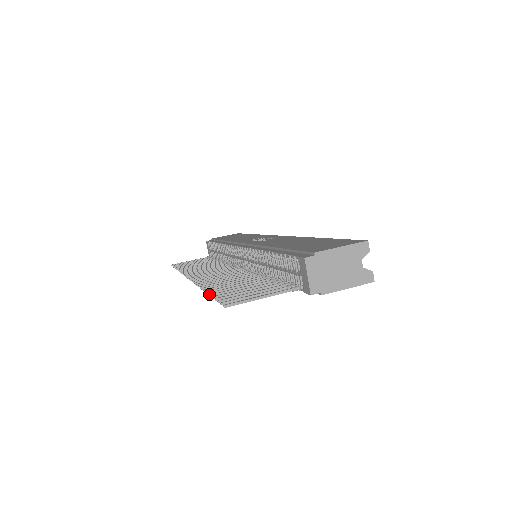
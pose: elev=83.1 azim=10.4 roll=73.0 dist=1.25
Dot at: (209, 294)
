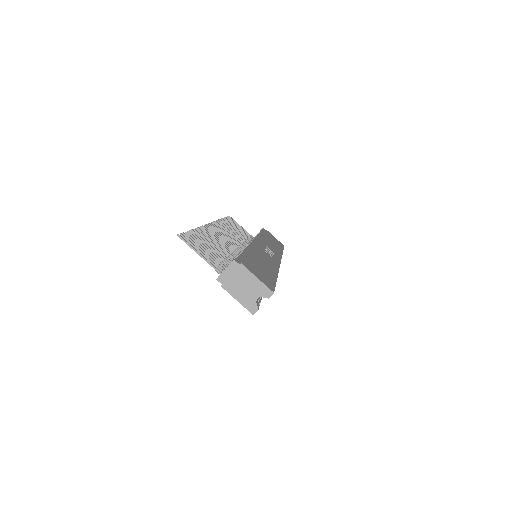
Dot at: (192, 230)
